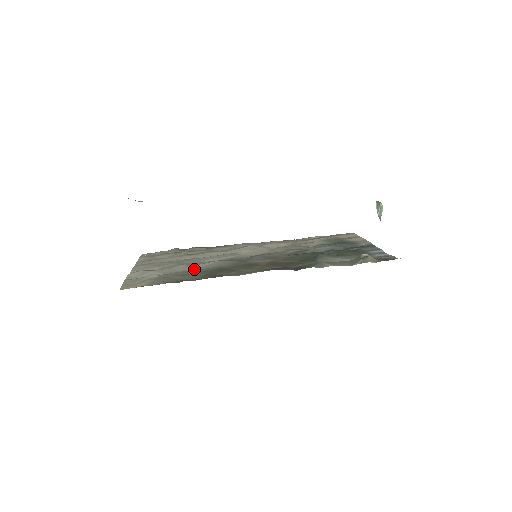
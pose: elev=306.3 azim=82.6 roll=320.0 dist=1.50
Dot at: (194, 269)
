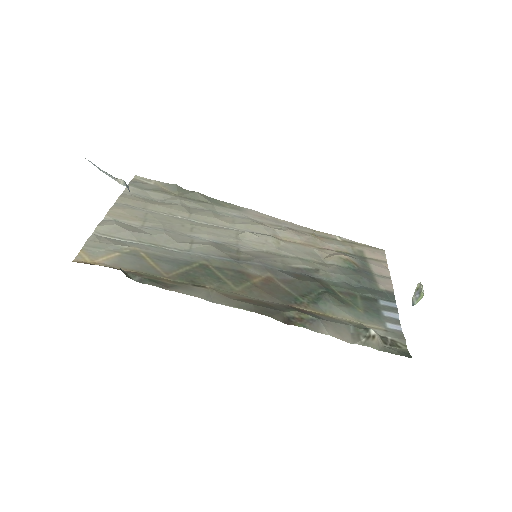
Dot at: (177, 249)
